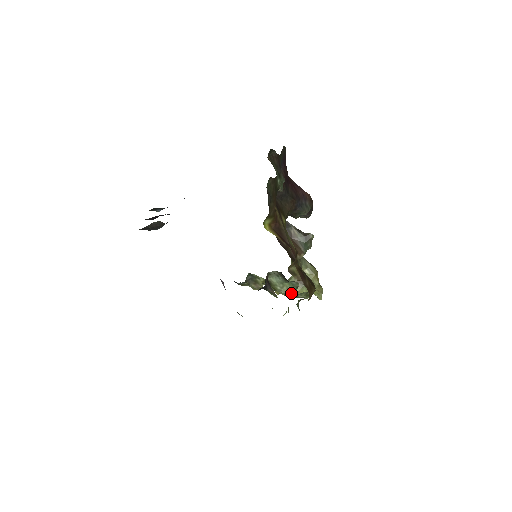
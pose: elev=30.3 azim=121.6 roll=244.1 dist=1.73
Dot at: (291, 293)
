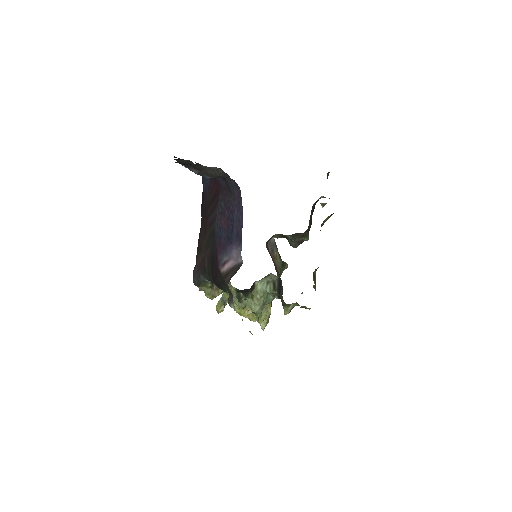
Dot at: (262, 307)
